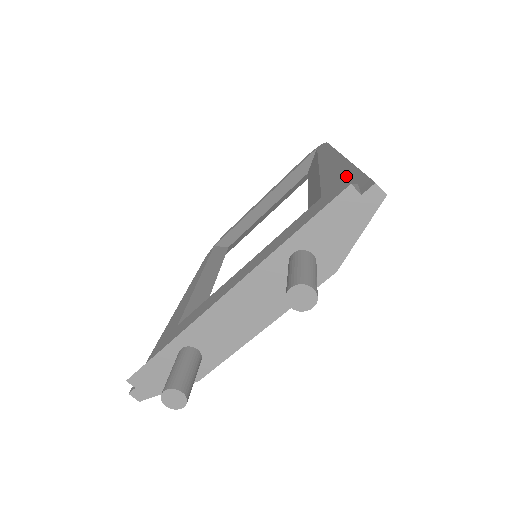
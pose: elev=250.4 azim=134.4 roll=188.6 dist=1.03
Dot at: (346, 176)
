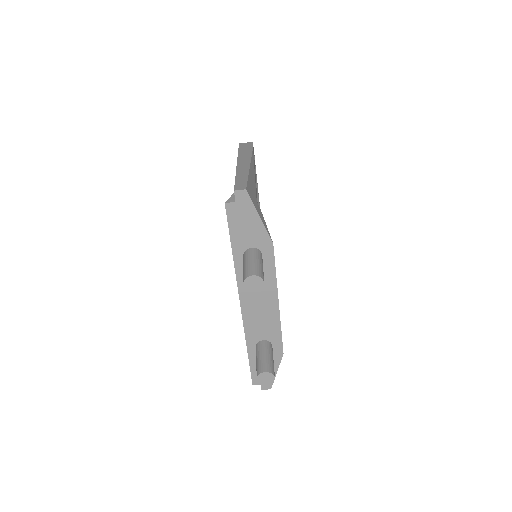
Dot at: occluded
